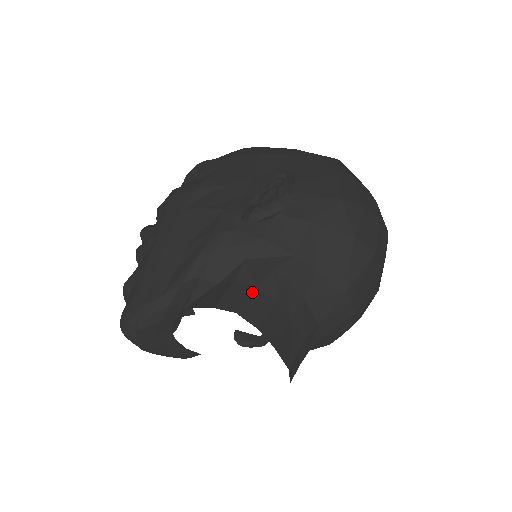
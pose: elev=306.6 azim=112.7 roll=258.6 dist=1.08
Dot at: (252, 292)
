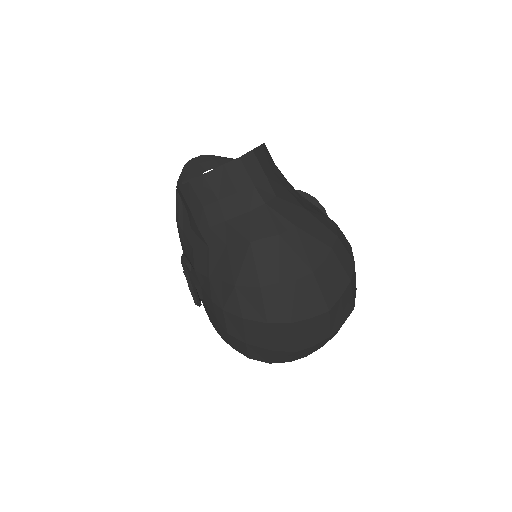
Dot at: occluded
